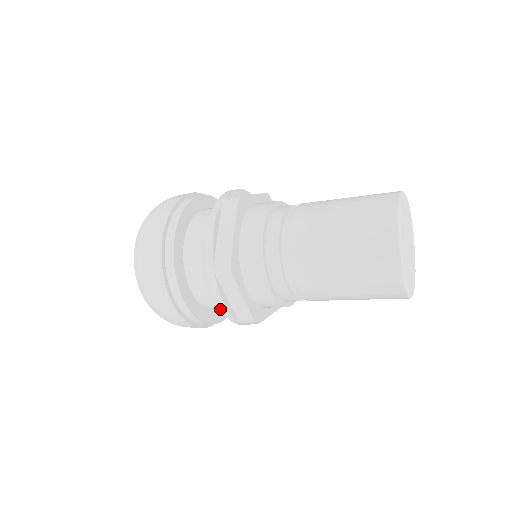
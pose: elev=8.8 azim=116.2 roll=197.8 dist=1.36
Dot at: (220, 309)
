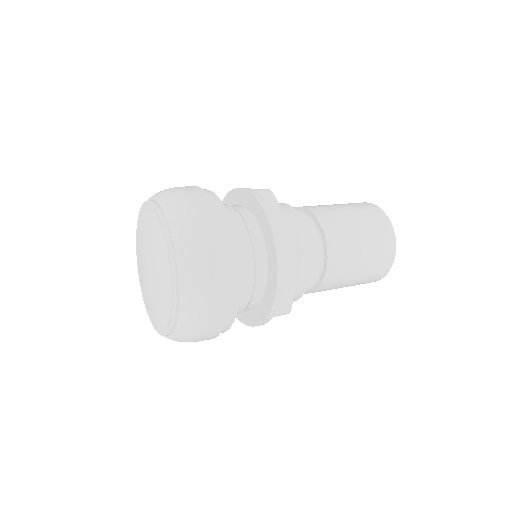
Dot at: occluded
